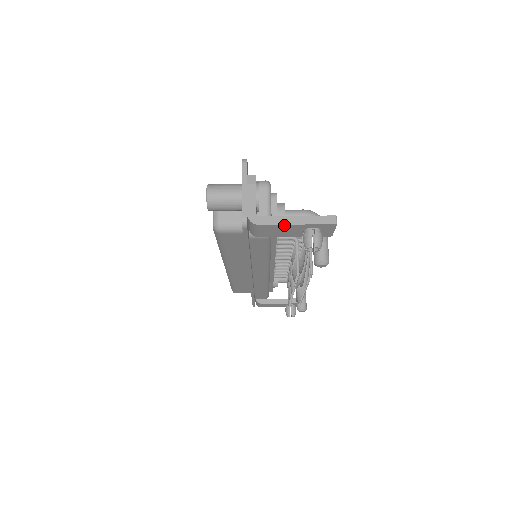
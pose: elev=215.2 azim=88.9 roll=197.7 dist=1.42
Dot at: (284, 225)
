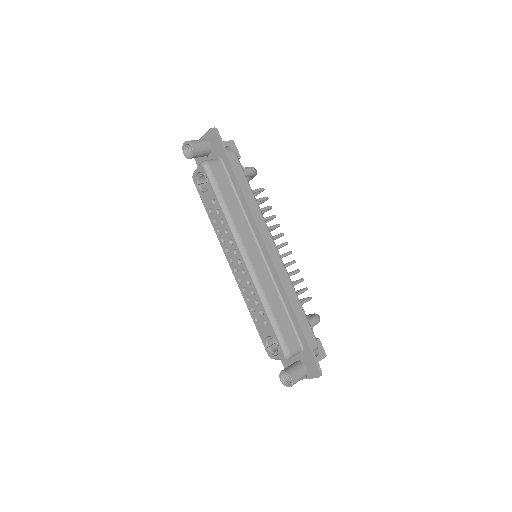
Dot at: occluded
